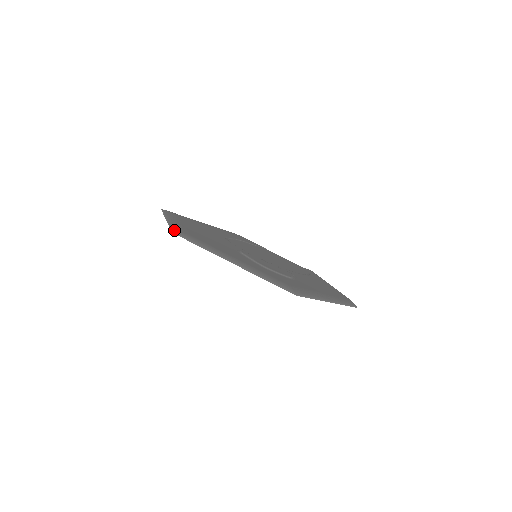
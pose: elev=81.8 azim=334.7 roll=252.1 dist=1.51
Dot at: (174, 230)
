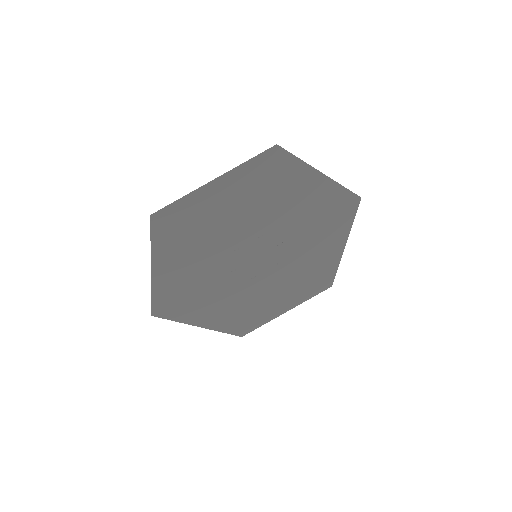
Dot at: (153, 222)
